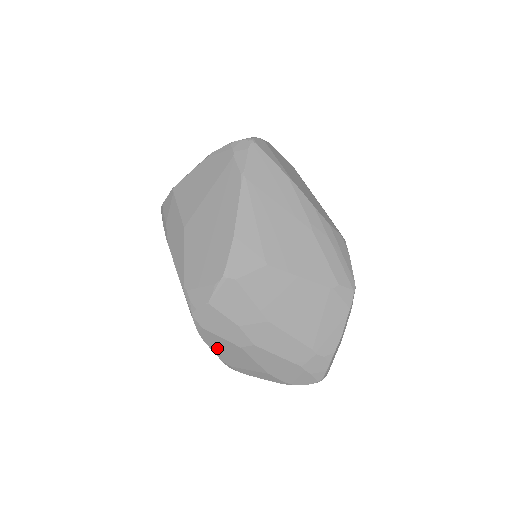
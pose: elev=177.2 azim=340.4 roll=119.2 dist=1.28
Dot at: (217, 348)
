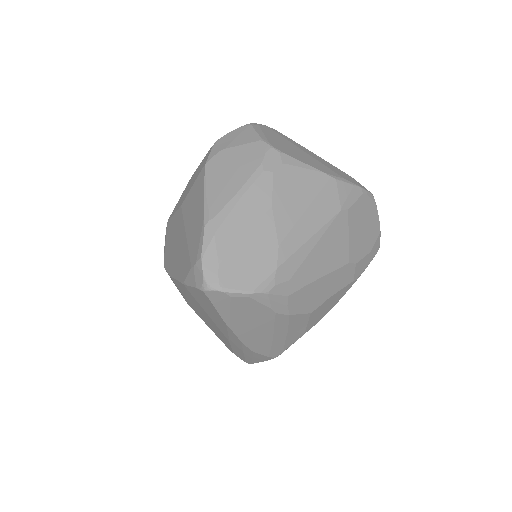
Dot at: occluded
